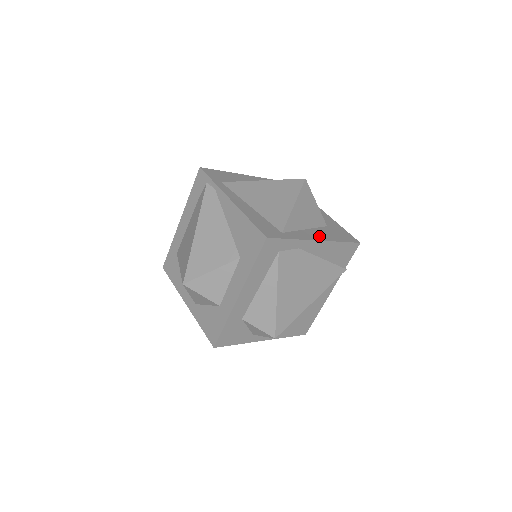
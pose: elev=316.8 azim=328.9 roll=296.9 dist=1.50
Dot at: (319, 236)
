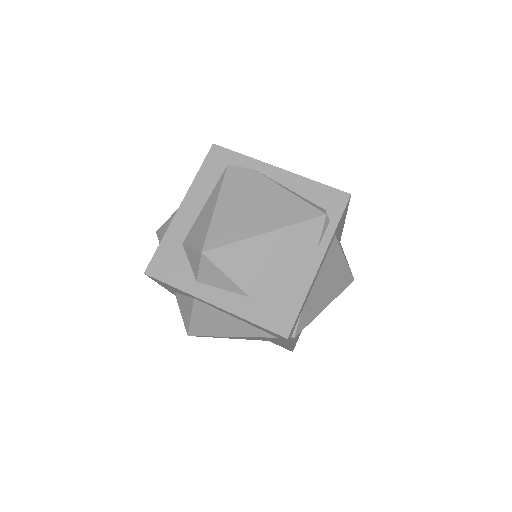
Dot at: occluded
